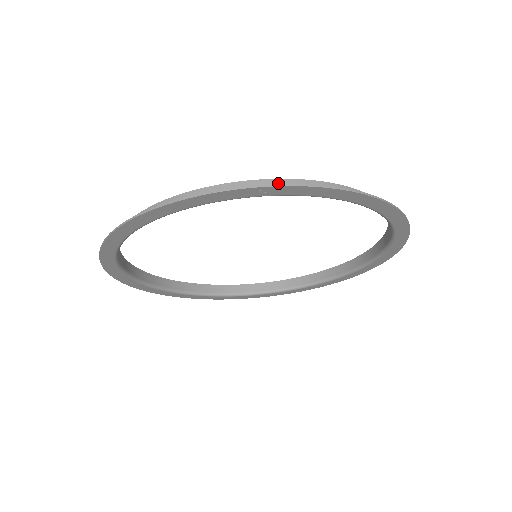
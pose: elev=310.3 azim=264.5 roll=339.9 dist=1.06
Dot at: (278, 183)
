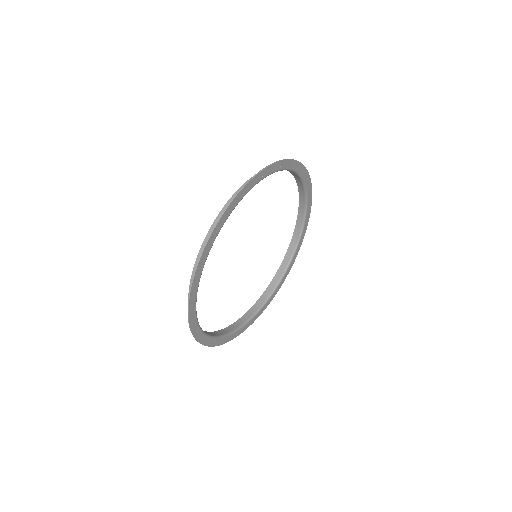
Dot at: occluded
